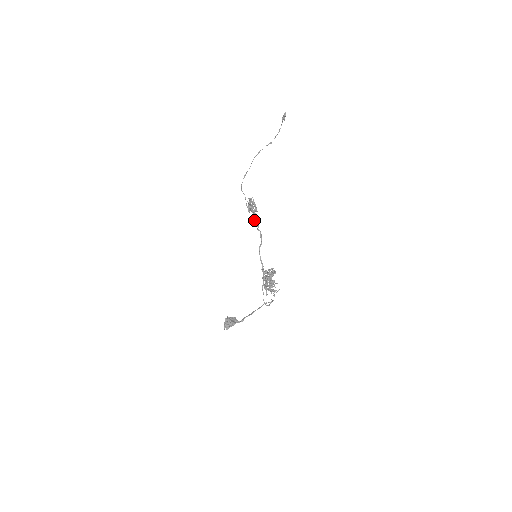
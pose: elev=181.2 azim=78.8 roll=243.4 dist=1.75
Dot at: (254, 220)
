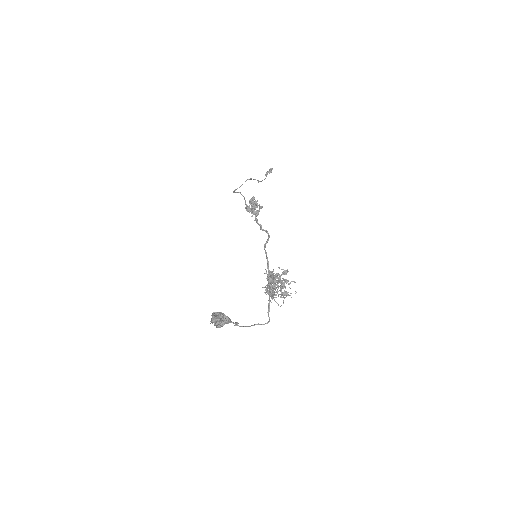
Dot at: (256, 219)
